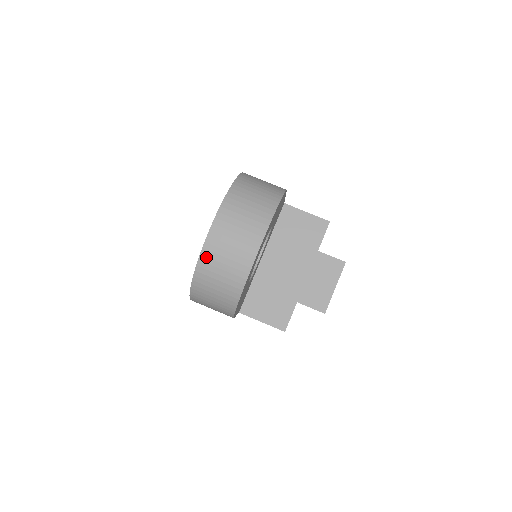
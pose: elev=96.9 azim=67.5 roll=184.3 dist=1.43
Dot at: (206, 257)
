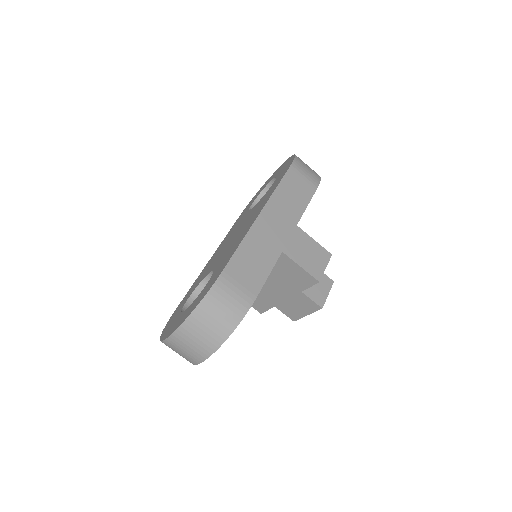
Dot at: (165, 344)
